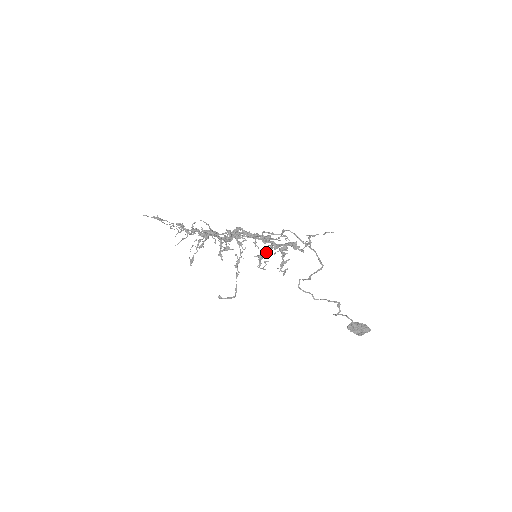
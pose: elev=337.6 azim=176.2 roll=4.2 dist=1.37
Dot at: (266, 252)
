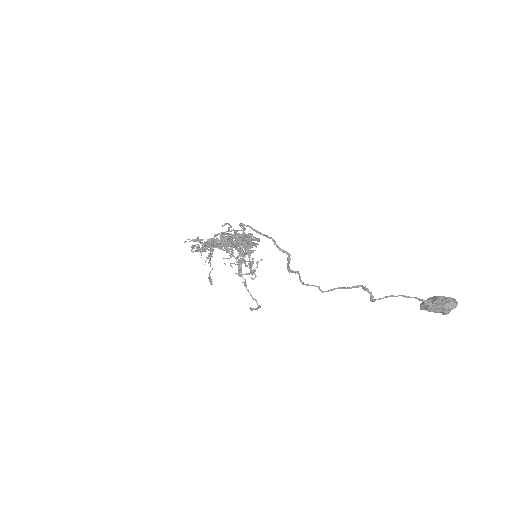
Dot at: (245, 253)
